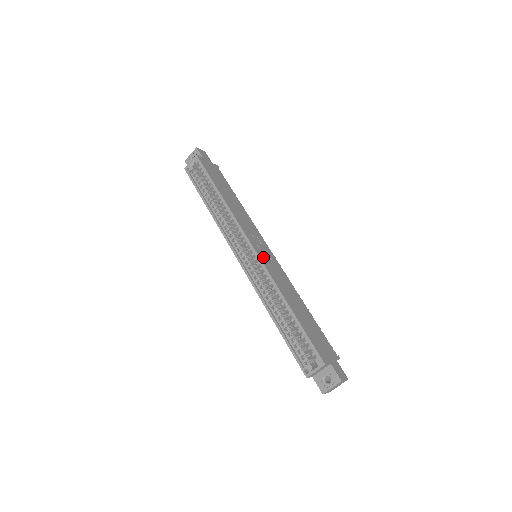
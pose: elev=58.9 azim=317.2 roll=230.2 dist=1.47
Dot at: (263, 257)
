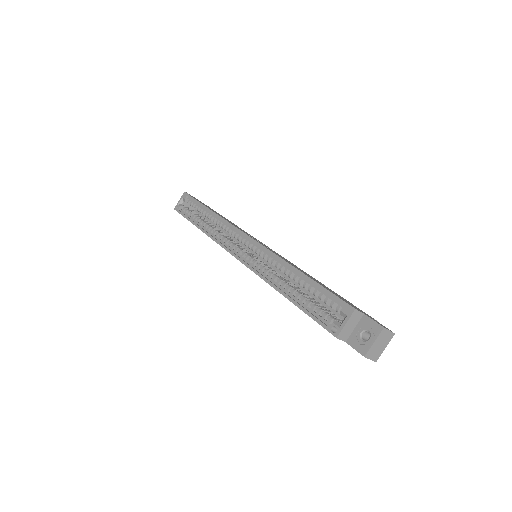
Dot at: occluded
